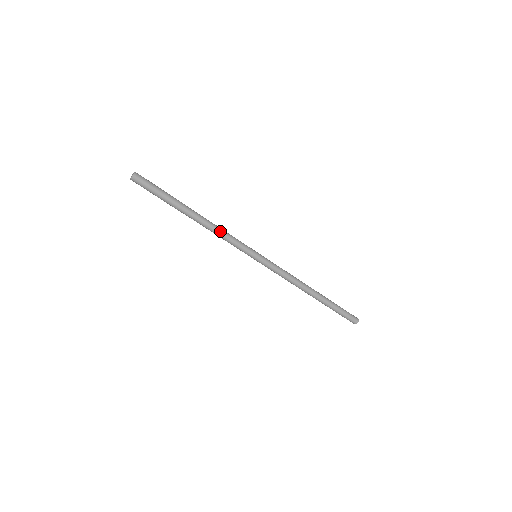
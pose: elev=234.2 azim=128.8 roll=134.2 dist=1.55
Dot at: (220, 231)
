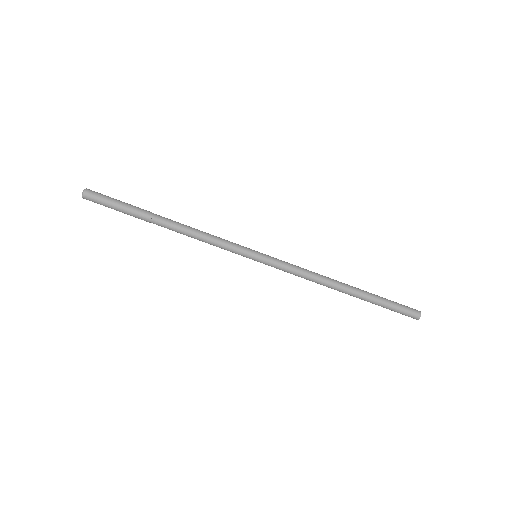
Dot at: (202, 231)
